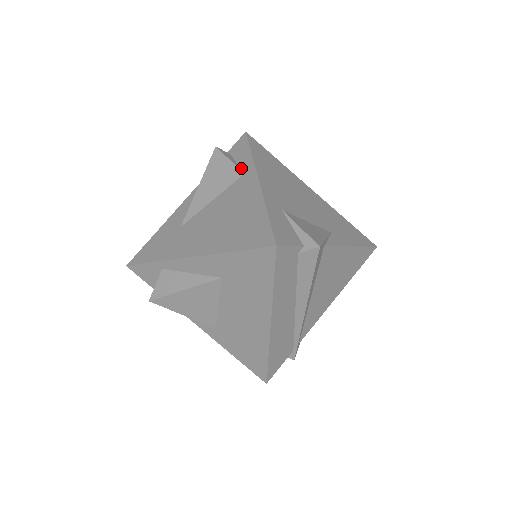
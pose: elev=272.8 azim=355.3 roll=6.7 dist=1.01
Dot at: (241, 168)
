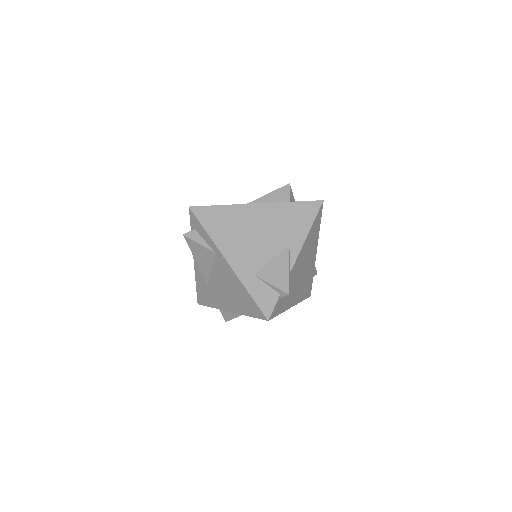
Dot at: (210, 247)
